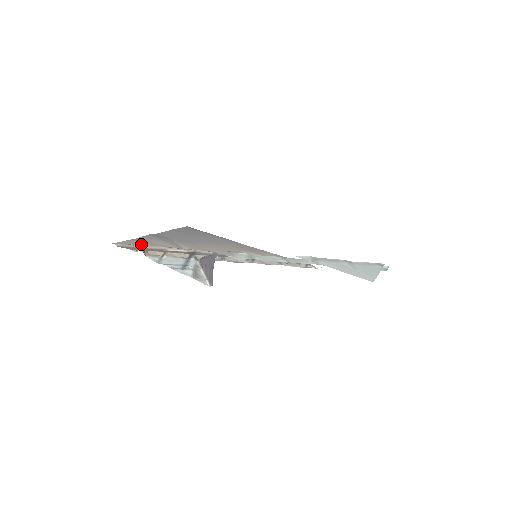
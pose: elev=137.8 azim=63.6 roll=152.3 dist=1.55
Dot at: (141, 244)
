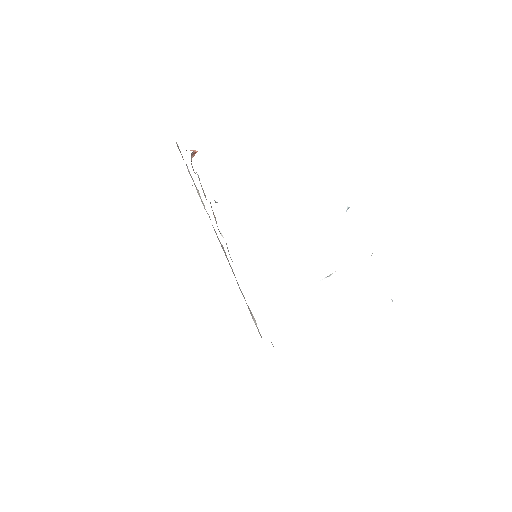
Dot at: occluded
